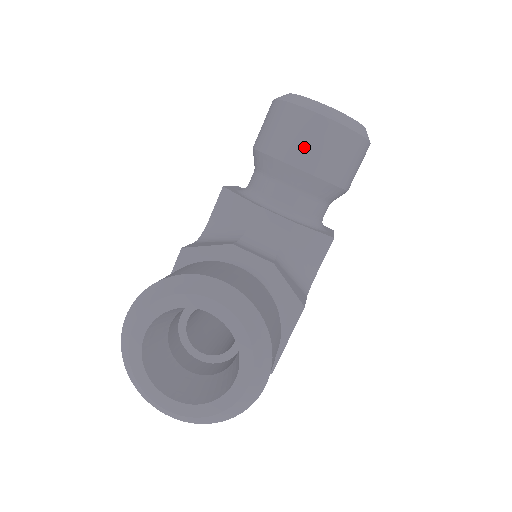
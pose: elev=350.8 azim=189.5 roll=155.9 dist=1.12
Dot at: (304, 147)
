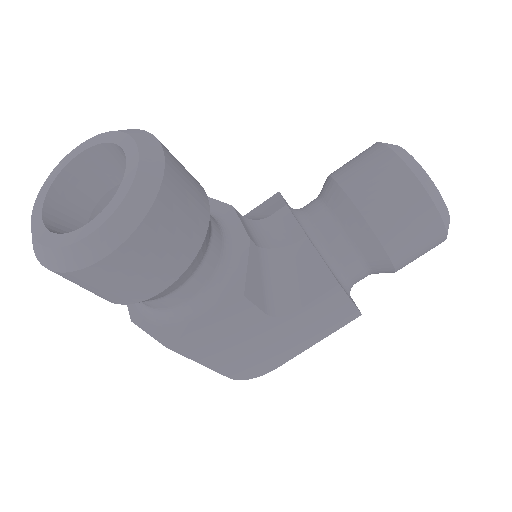
Dot at: (364, 176)
